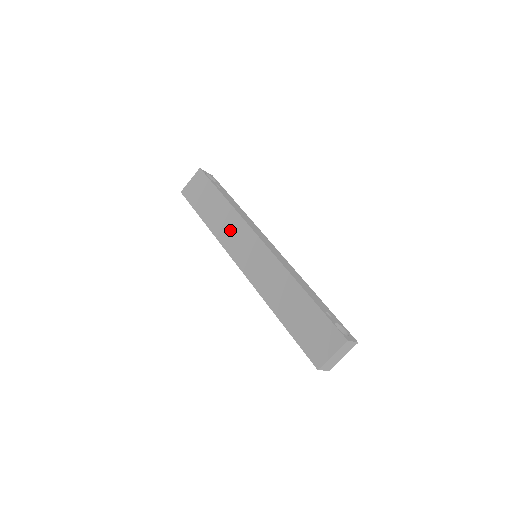
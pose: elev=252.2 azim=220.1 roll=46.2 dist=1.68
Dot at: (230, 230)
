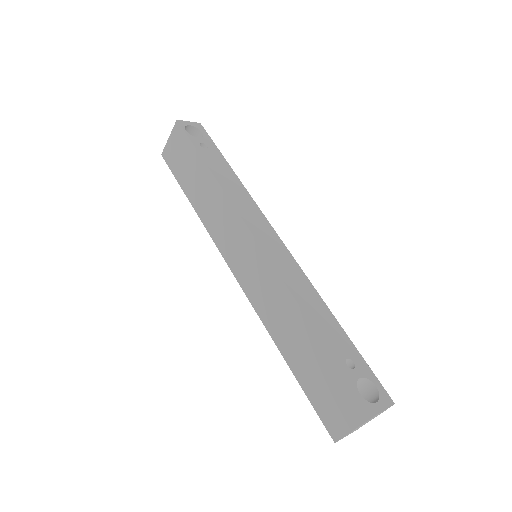
Dot at: (219, 219)
